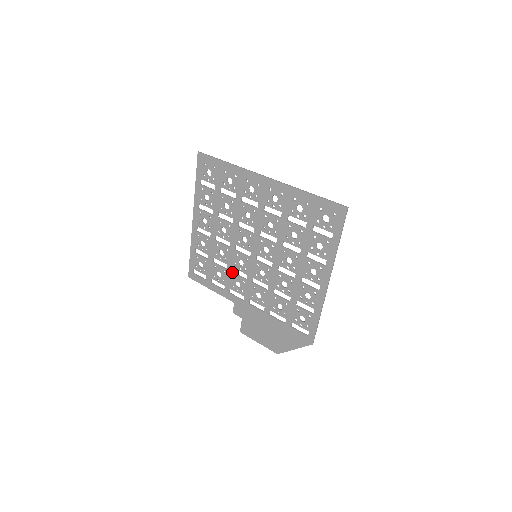
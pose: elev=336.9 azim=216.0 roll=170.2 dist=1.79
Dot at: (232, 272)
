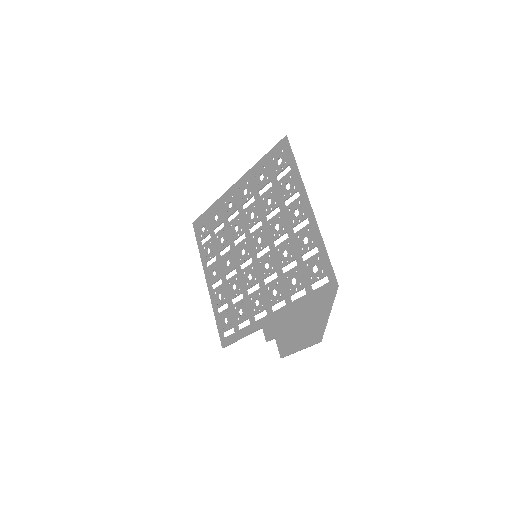
Dot at: (248, 296)
